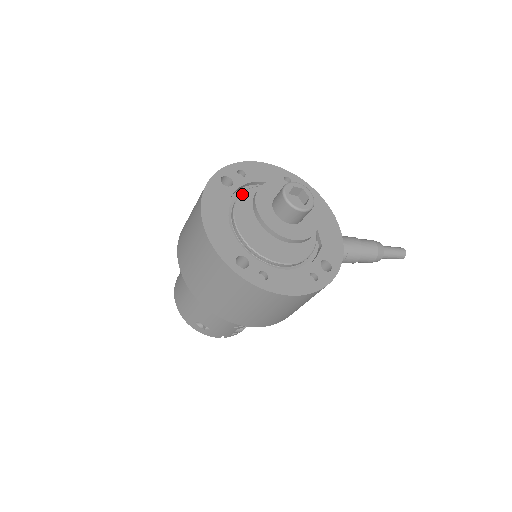
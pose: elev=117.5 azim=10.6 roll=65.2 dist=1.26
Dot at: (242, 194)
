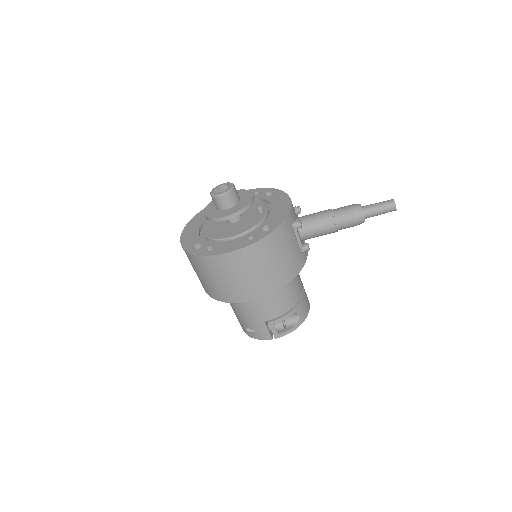
Dot at: occluded
